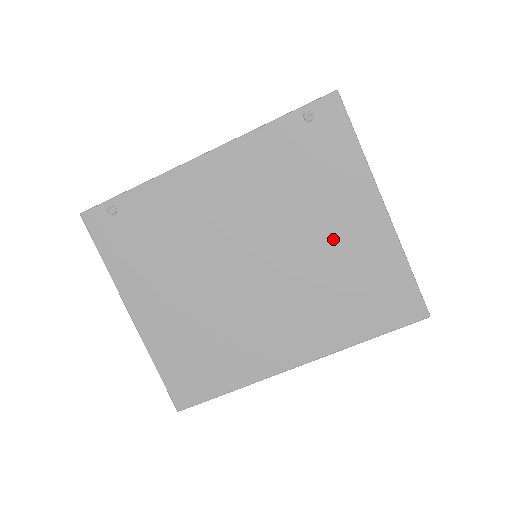
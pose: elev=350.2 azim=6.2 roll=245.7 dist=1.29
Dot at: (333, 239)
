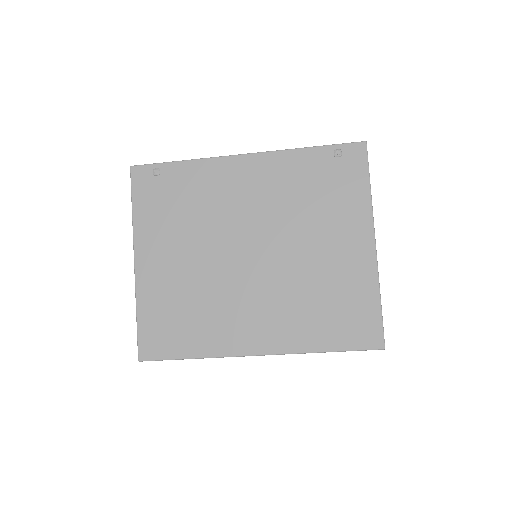
Dot at: (325, 255)
